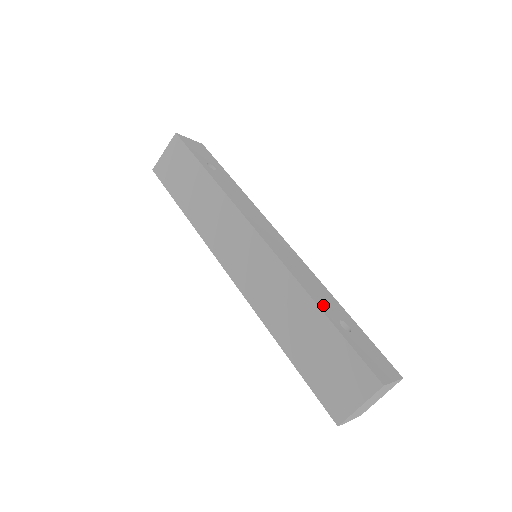
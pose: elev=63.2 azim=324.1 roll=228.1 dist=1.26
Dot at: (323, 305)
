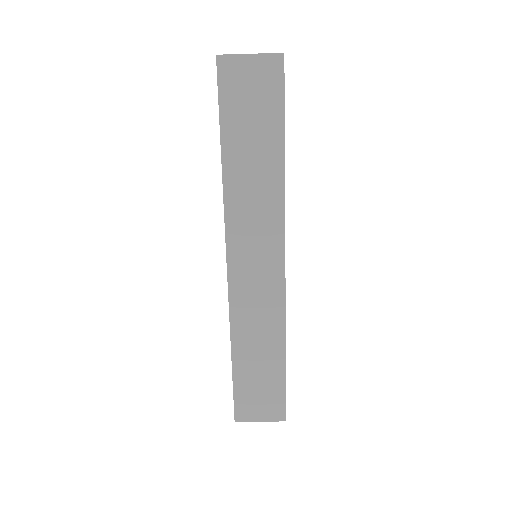
Dot at: occluded
